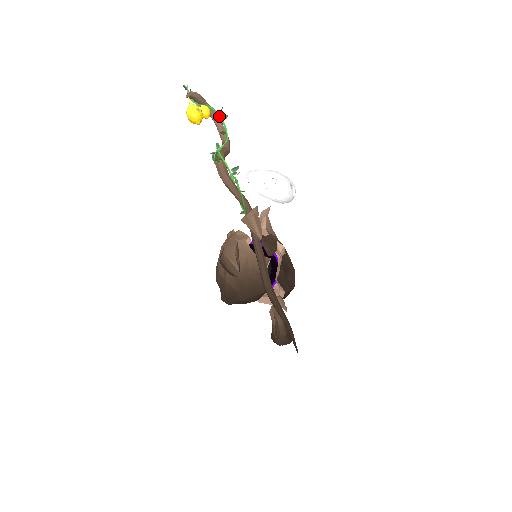
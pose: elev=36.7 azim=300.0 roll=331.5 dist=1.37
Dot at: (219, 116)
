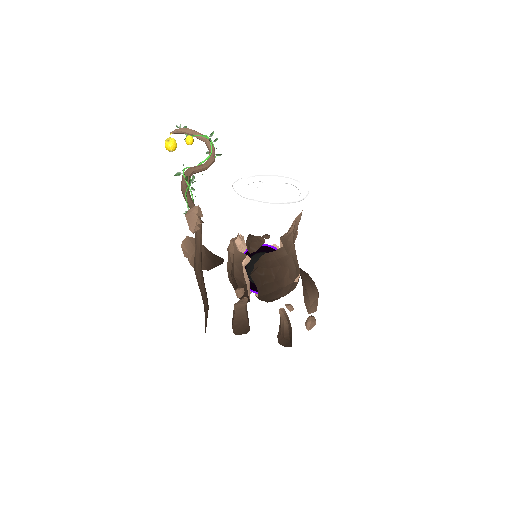
Dot at: (209, 140)
